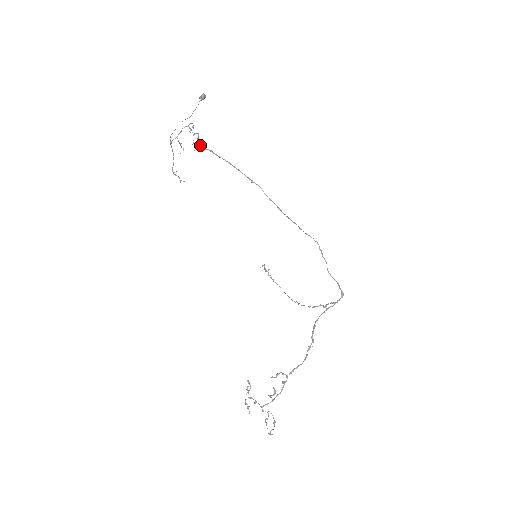
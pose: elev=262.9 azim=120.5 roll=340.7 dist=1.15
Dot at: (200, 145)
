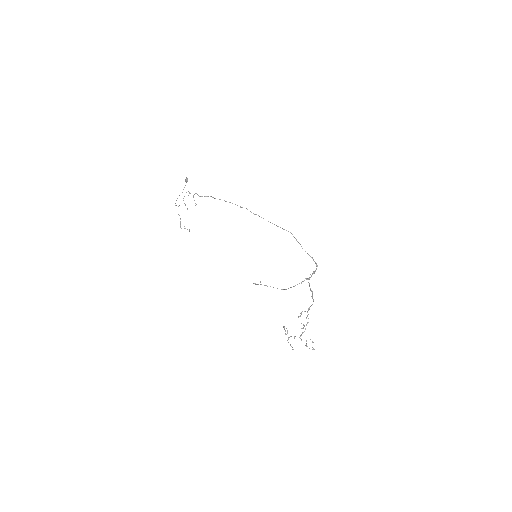
Dot at: (202, 196)
